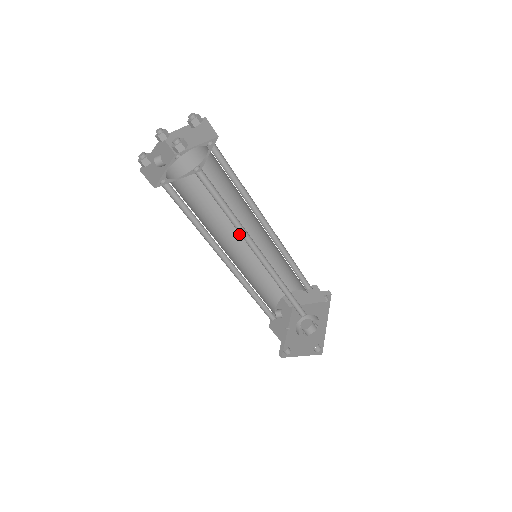
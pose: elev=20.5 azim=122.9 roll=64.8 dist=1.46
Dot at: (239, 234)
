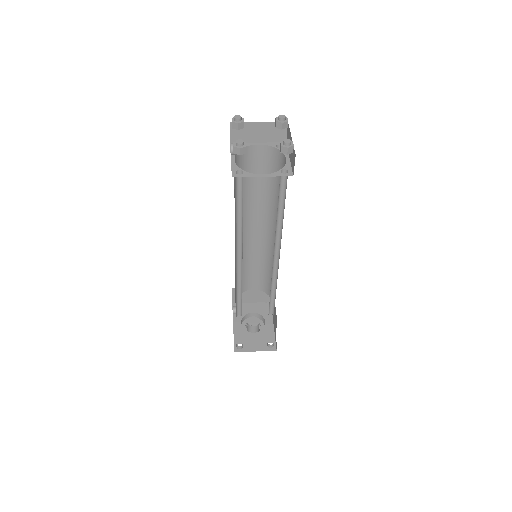
Dot at: occluded
